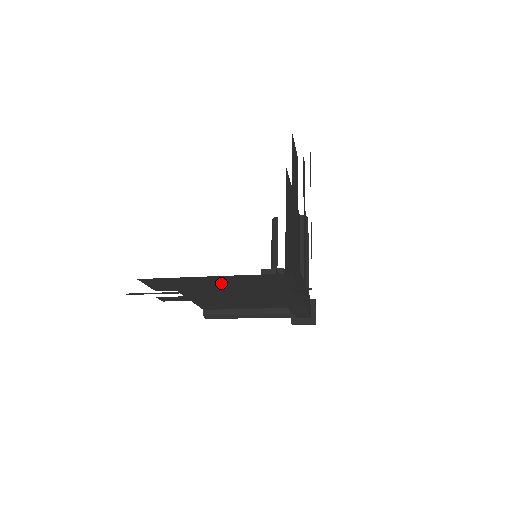
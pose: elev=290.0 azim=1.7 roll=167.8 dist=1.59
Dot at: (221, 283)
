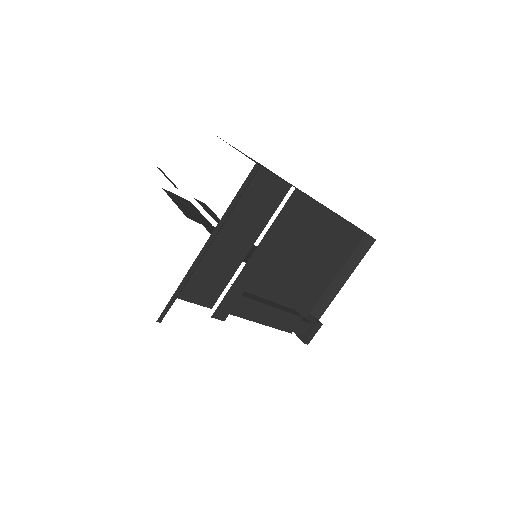
Dot at: occluded
